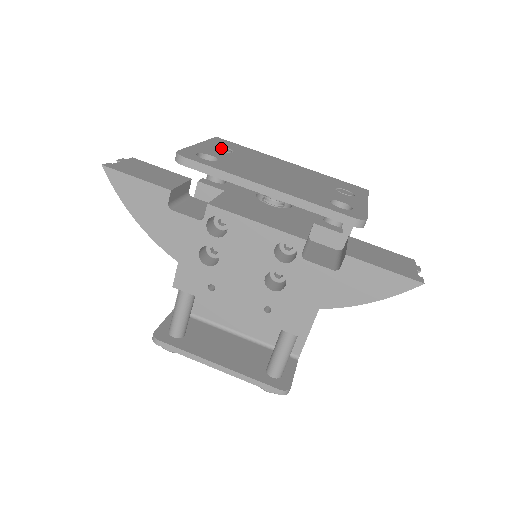
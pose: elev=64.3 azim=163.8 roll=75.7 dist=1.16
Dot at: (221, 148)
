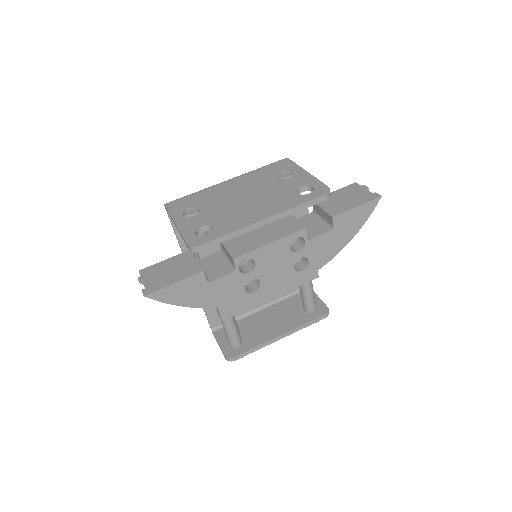
Dot at: (189, 213)
